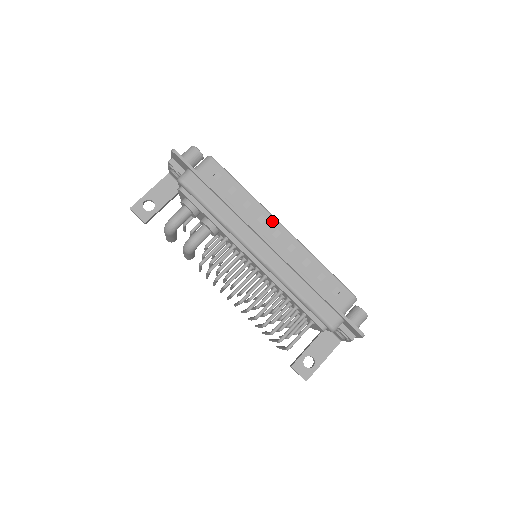
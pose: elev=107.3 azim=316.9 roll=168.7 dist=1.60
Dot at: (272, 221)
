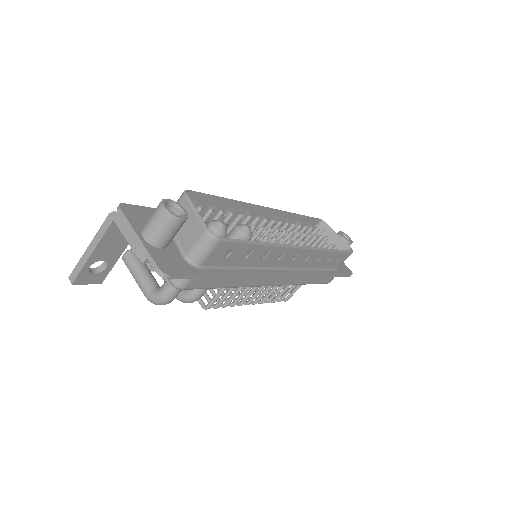
Dot at: (291, 251)
